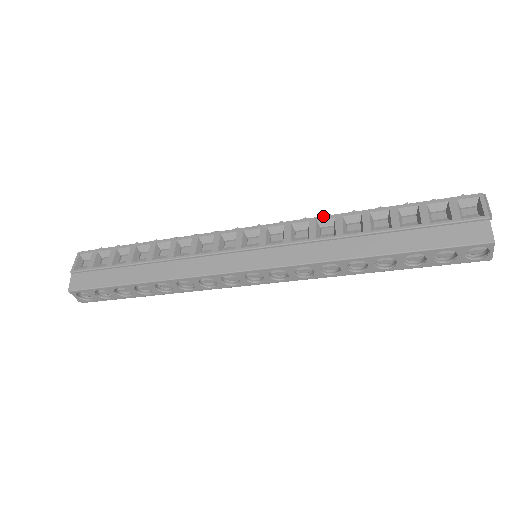
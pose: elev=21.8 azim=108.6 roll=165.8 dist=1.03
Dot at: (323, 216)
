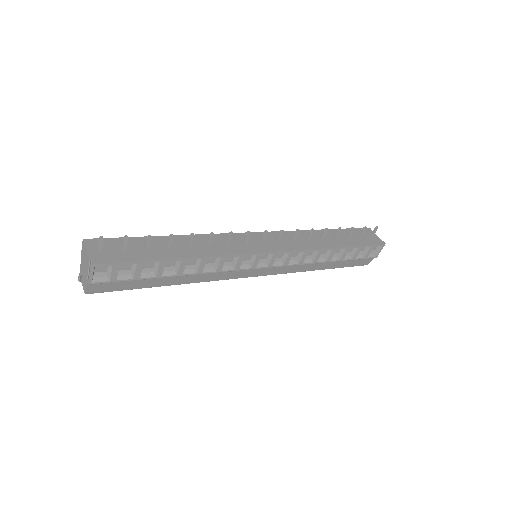
Dot at: (314, 249)
